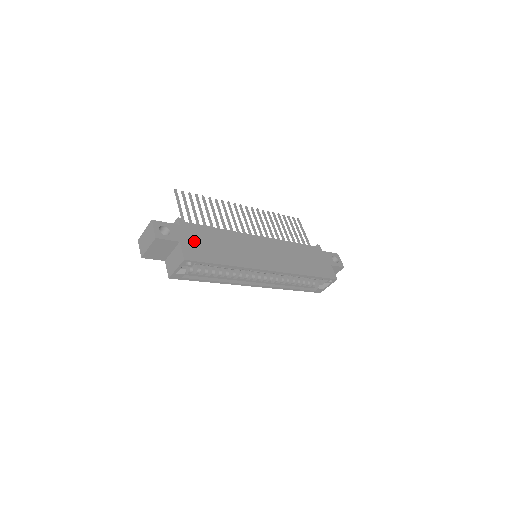
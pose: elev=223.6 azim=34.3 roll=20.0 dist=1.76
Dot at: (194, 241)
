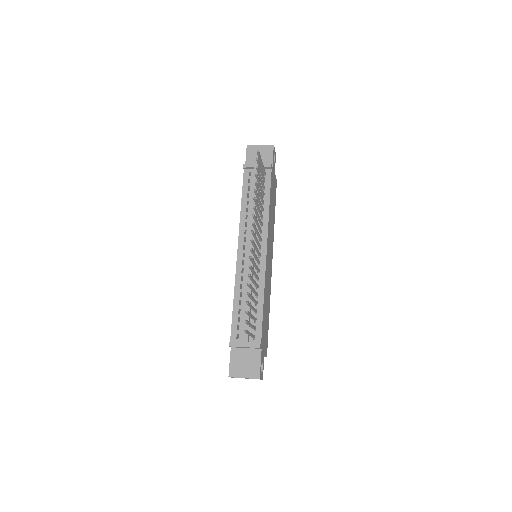
Dot at: (265, 339)
